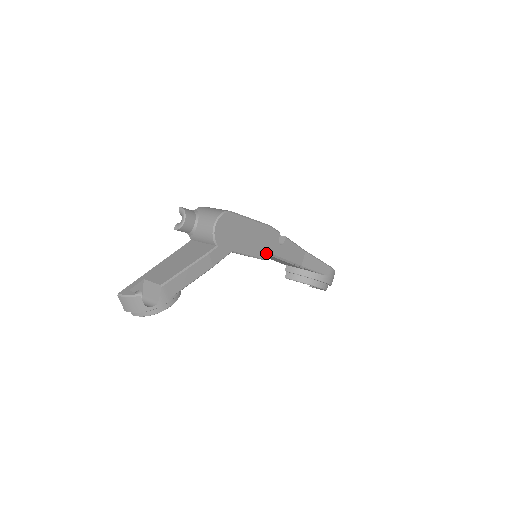
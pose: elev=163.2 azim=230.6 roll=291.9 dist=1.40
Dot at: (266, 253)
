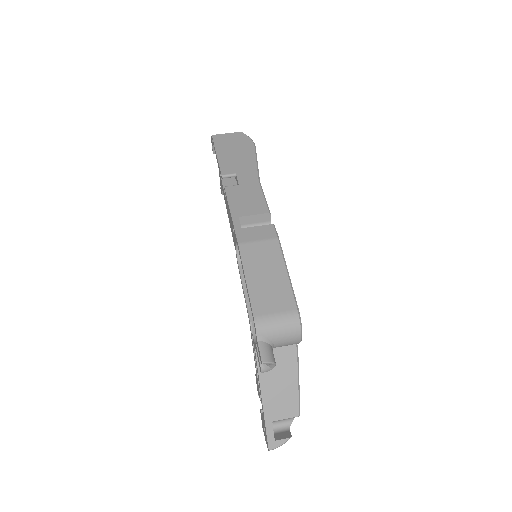
Dot at: occluded
